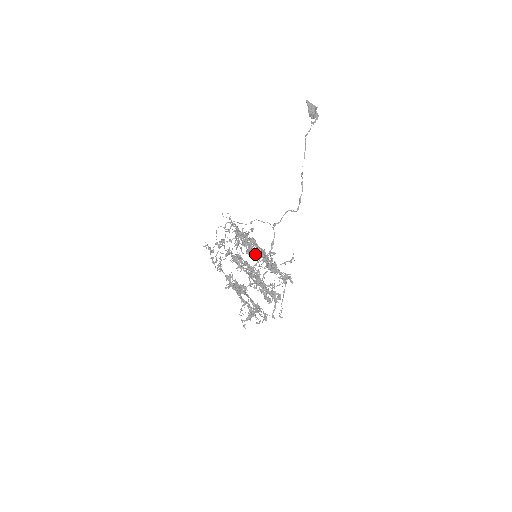
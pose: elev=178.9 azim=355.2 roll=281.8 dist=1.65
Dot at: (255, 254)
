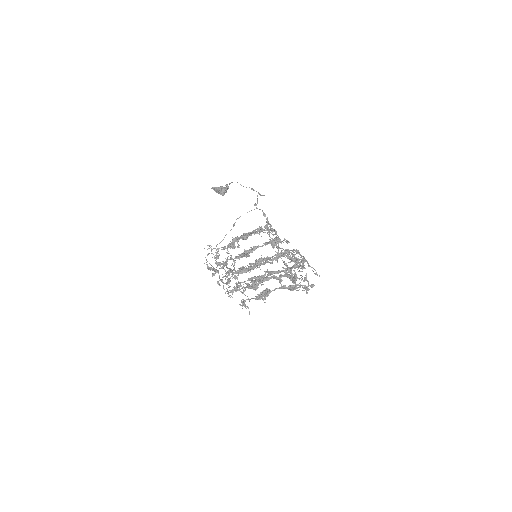
Dot at: (255, 249)
